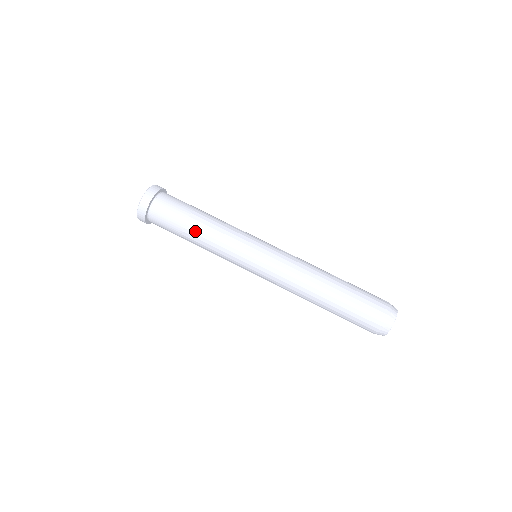
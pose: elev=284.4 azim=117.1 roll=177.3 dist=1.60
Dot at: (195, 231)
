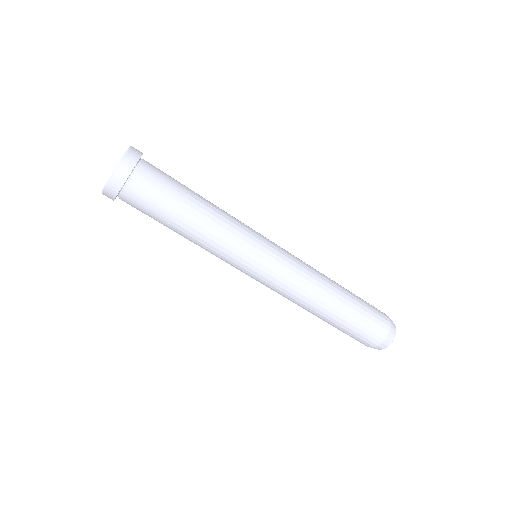
Dot at: (181, 232)
